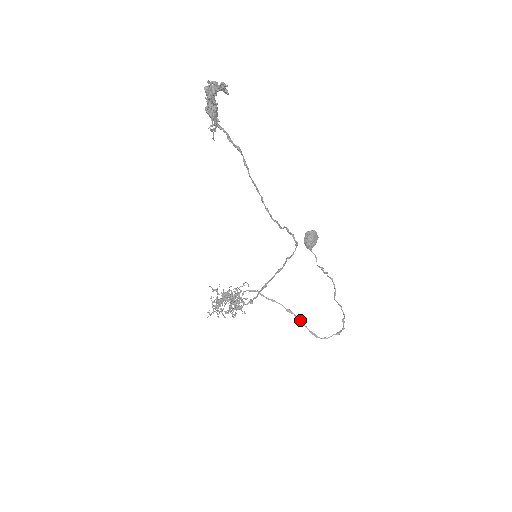
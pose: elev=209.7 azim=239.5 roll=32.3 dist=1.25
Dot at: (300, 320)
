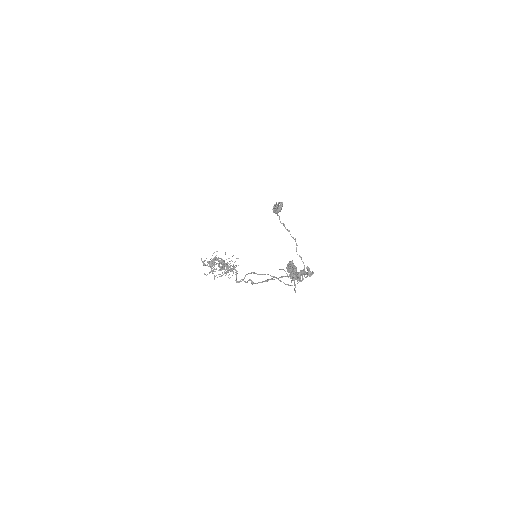
Dot at: (280, 281)
